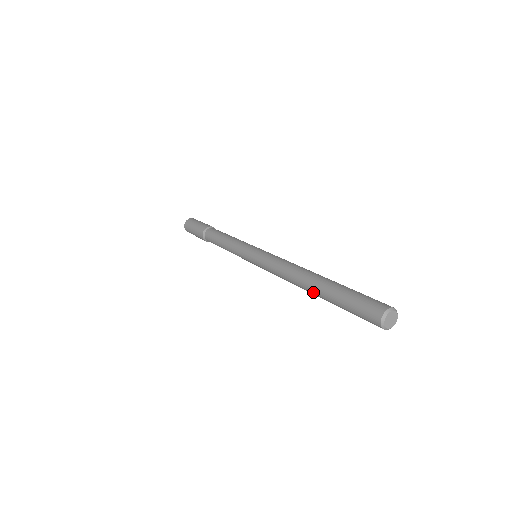
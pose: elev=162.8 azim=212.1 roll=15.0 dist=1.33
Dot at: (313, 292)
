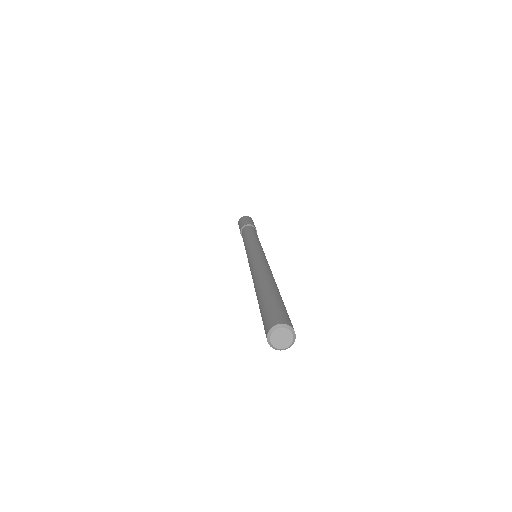
Dot at: occluded
